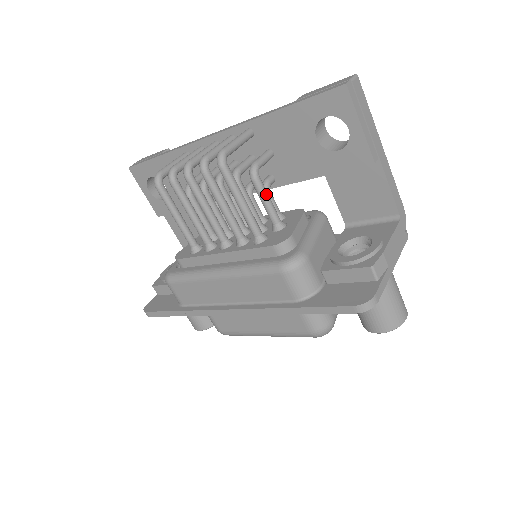
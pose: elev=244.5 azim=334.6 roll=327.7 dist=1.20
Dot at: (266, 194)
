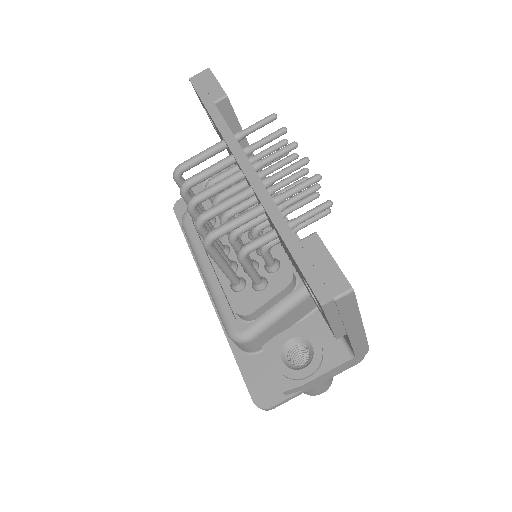
Dot at: (249, 270)
